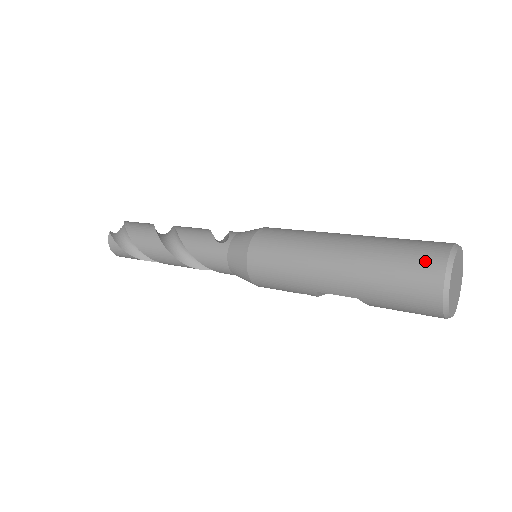
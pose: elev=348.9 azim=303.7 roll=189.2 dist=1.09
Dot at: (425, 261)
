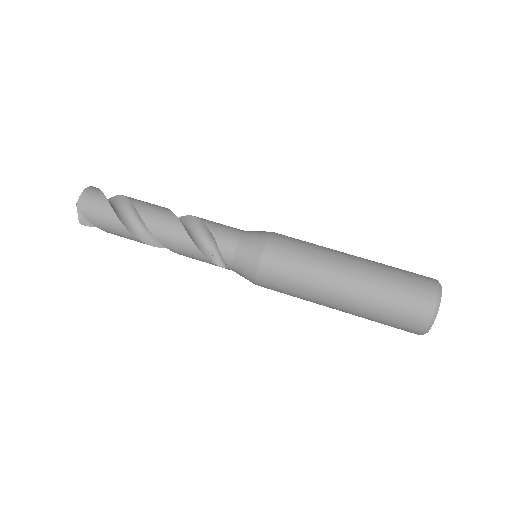
Dot at: occluded
